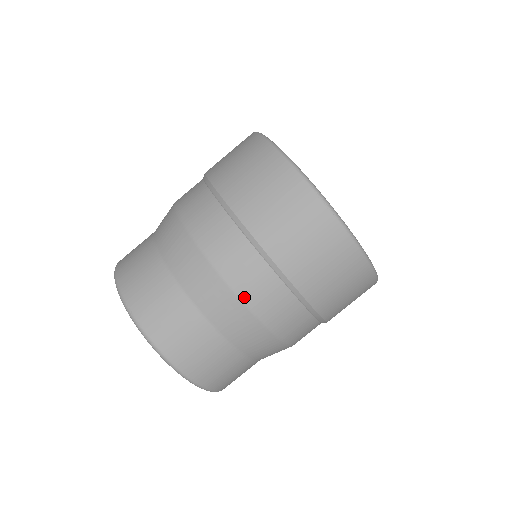
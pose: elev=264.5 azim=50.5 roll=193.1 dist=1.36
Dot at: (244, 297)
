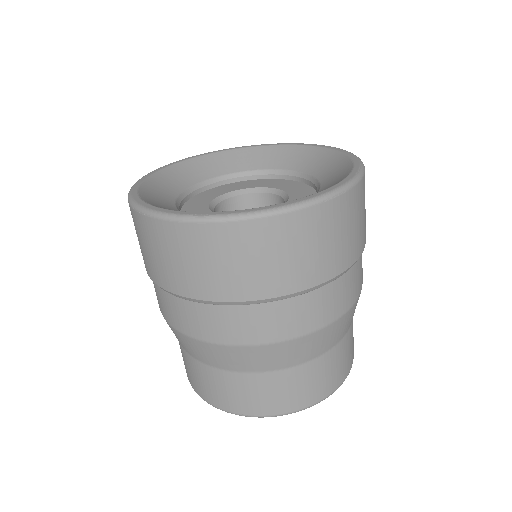
Dot at: (184, 331)
